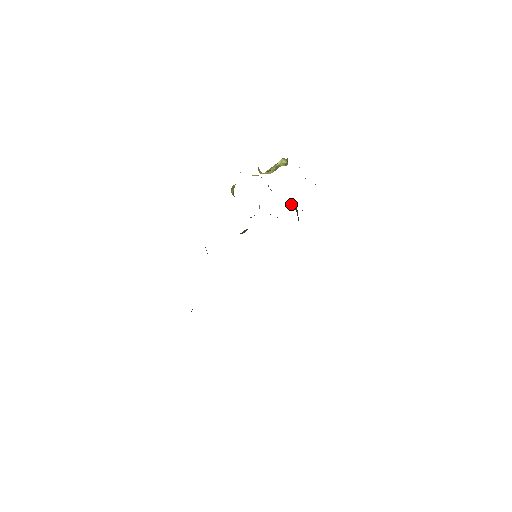
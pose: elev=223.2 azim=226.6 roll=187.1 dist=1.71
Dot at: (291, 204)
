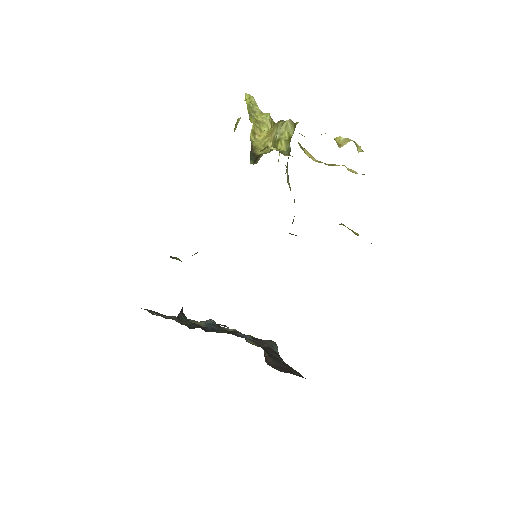
Dot at: occluded
